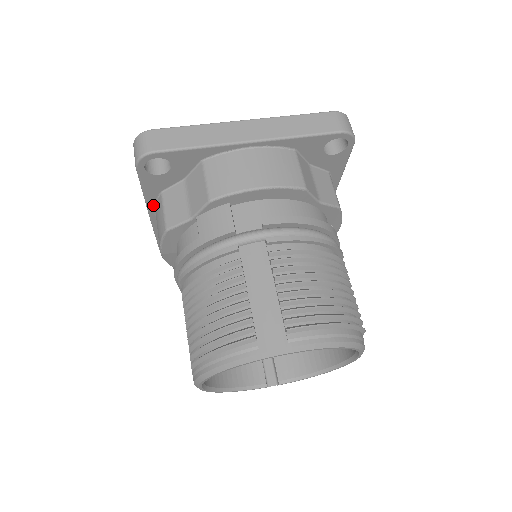
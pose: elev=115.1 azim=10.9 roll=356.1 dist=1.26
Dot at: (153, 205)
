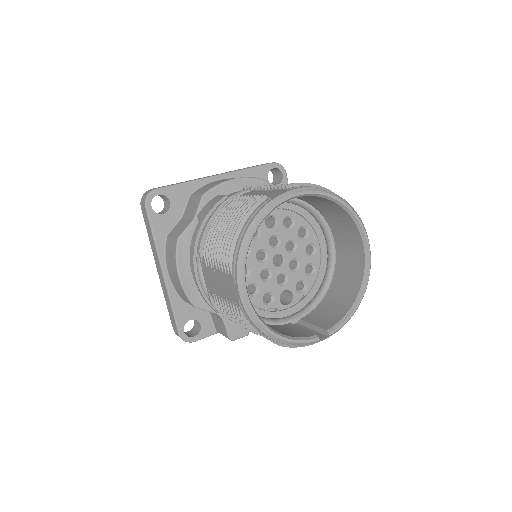
Dot at: (163, 254)
